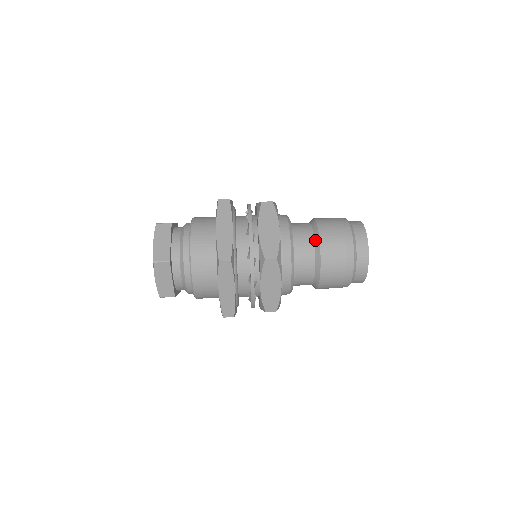
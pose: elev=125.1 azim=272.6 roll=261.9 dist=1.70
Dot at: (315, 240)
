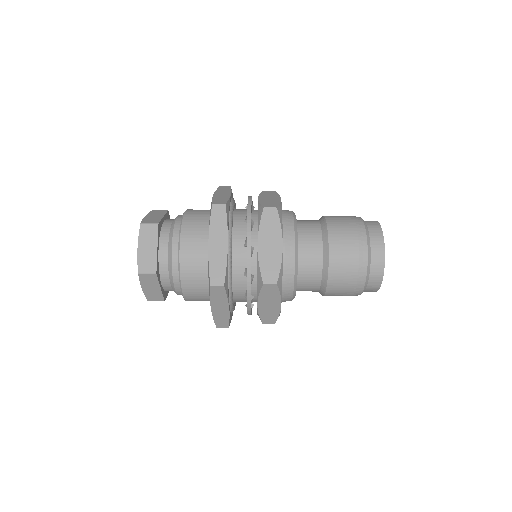
Dot at: (321, 222)
